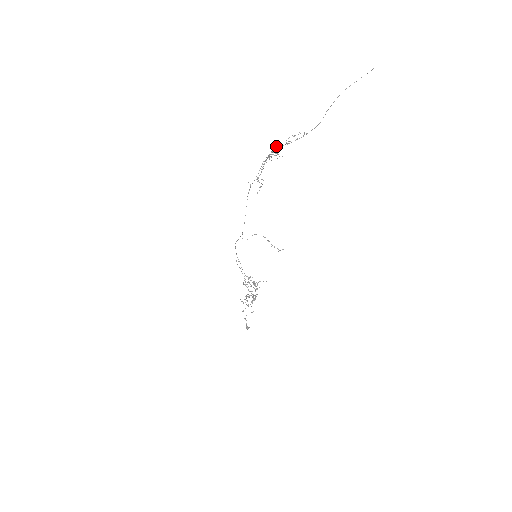
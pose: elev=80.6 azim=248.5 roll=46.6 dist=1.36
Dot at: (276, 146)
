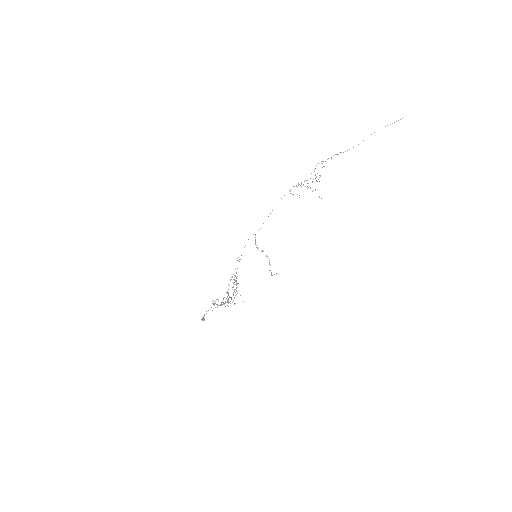
Dot at: occluded
